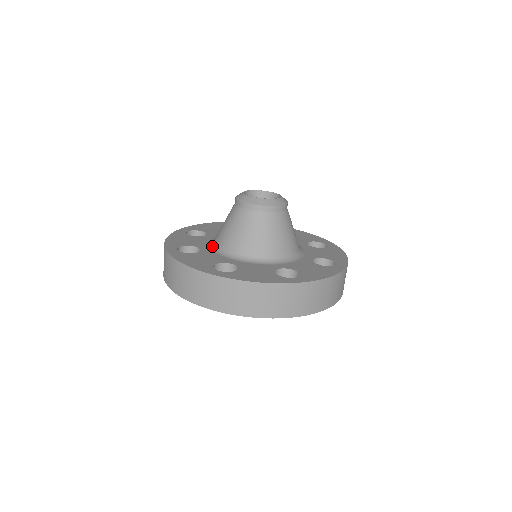
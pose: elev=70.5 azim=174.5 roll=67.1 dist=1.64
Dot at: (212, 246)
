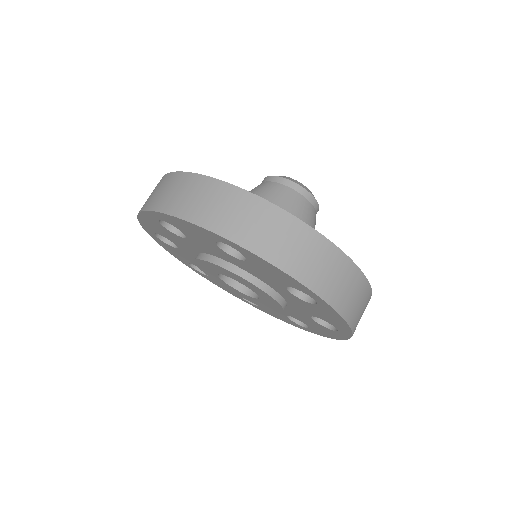
Dot at: occluded
